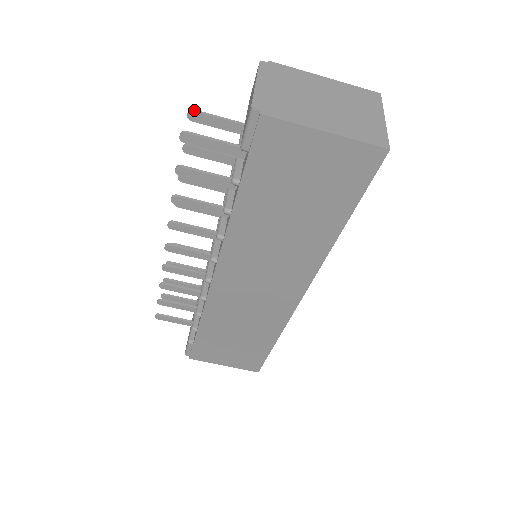
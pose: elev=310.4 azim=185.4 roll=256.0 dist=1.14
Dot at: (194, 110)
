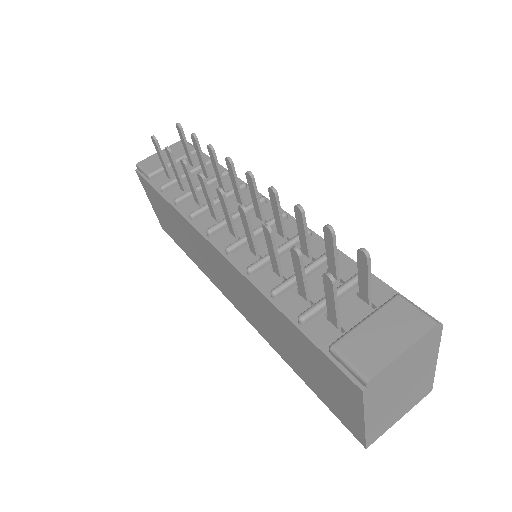
Dot at: (369, 258)
